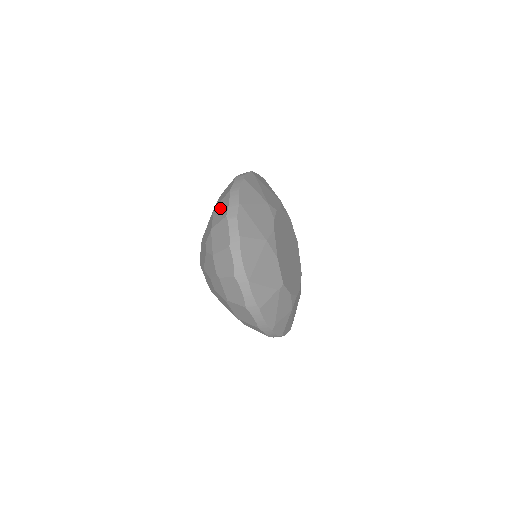
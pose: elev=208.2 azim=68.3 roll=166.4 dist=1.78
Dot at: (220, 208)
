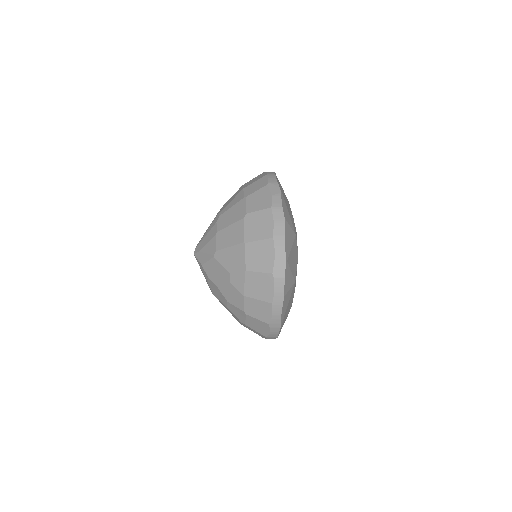
Dot at: (258, 252)
